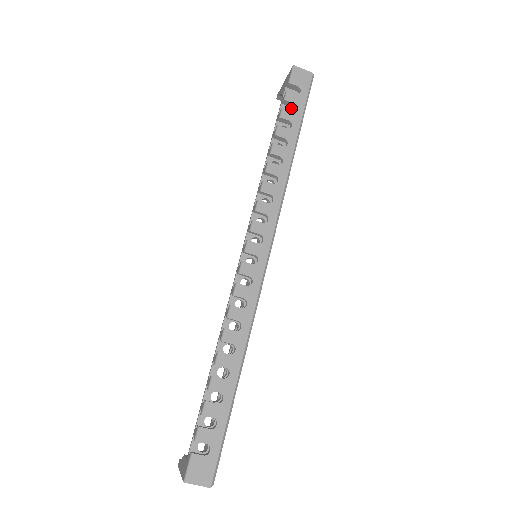
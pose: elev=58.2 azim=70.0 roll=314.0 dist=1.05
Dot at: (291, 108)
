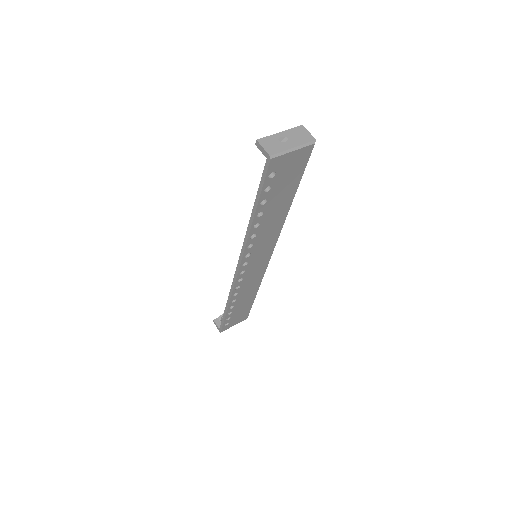
Dot at: occluded
